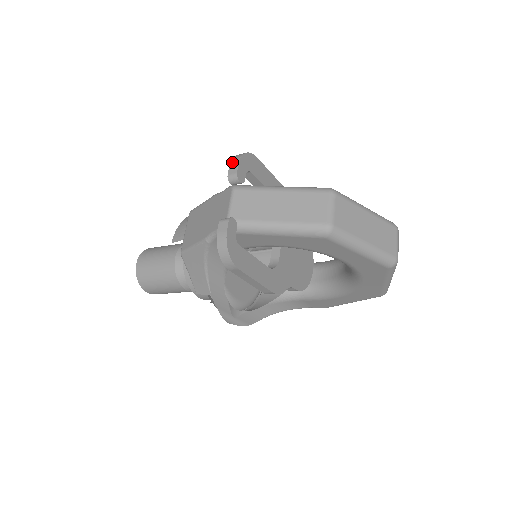
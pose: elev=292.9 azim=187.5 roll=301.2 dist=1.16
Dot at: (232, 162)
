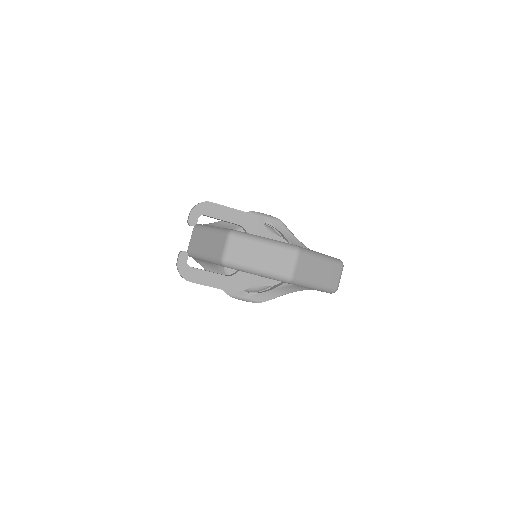
Dot at: (190, 212)
